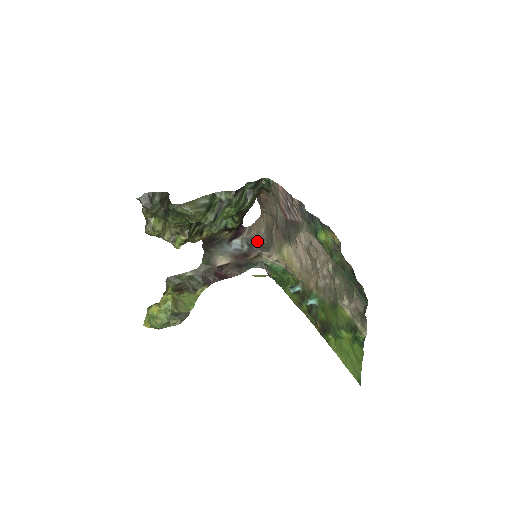
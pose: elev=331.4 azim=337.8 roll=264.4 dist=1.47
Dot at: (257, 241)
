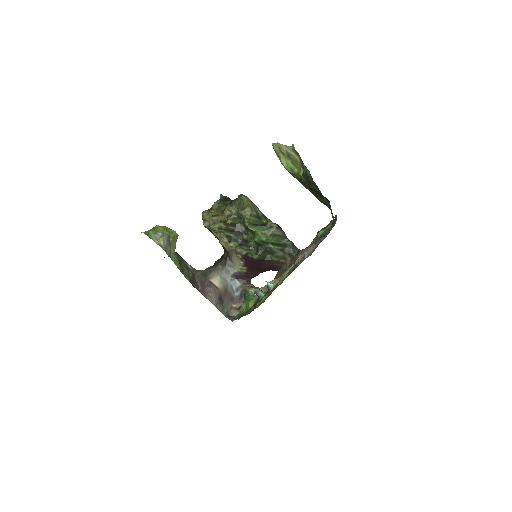
Dot at: occluded
